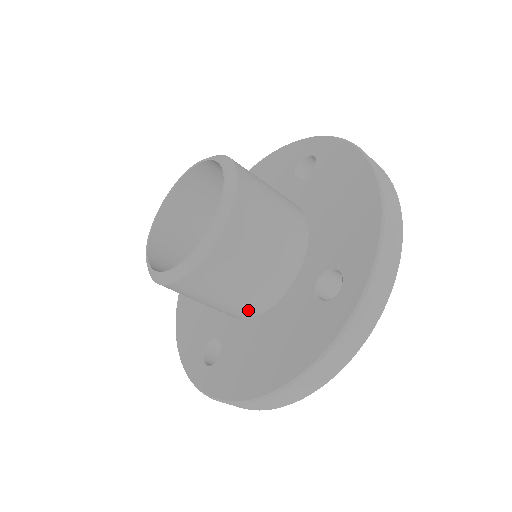
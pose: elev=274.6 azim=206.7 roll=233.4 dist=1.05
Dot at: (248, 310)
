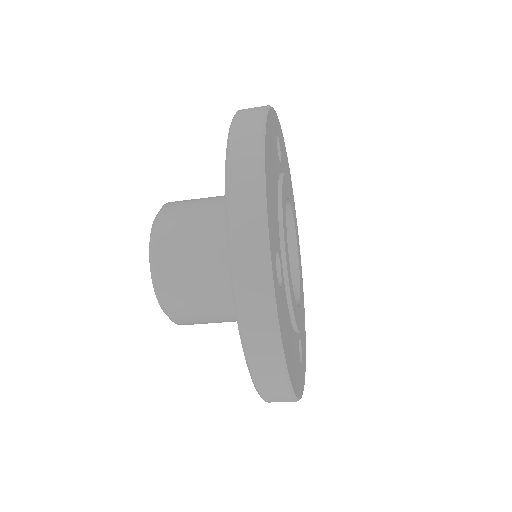
Dot at: occluded
